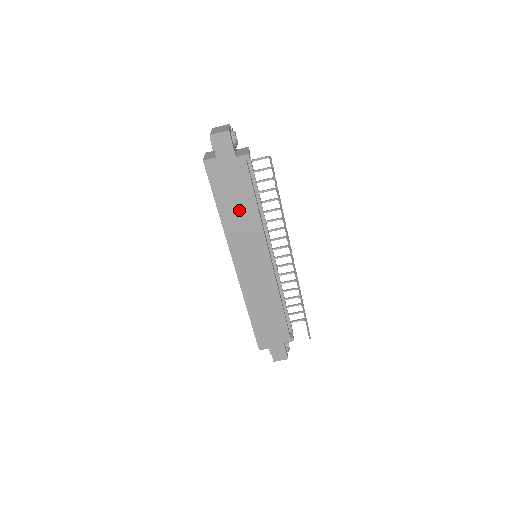
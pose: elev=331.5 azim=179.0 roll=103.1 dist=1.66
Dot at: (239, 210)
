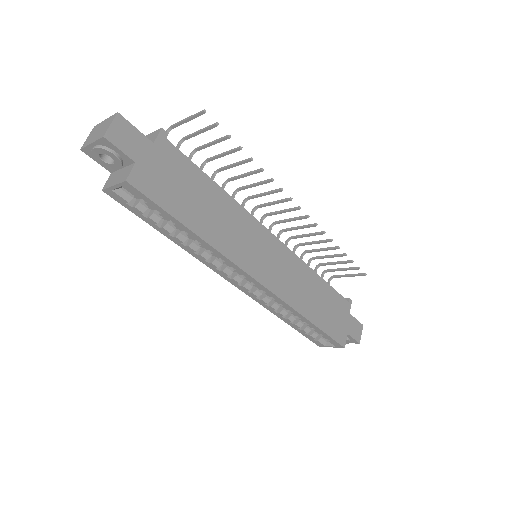
Dot at: (209, 209)
